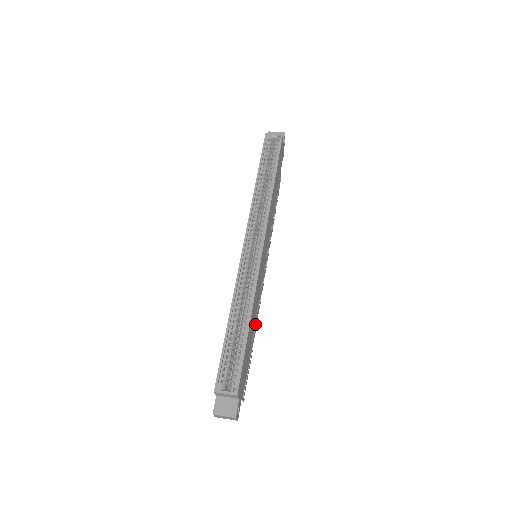
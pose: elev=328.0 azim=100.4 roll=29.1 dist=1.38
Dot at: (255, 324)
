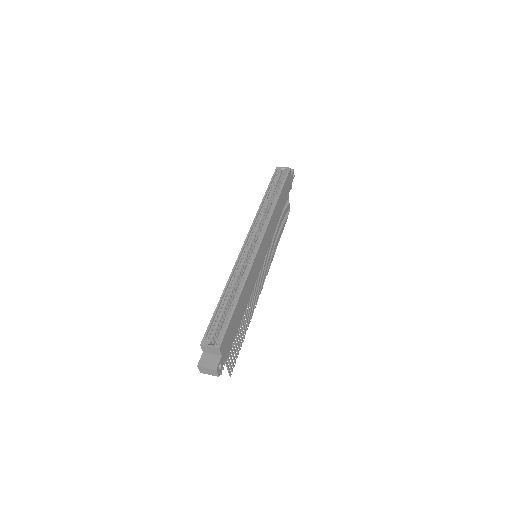
Dot at: (250, 314)
